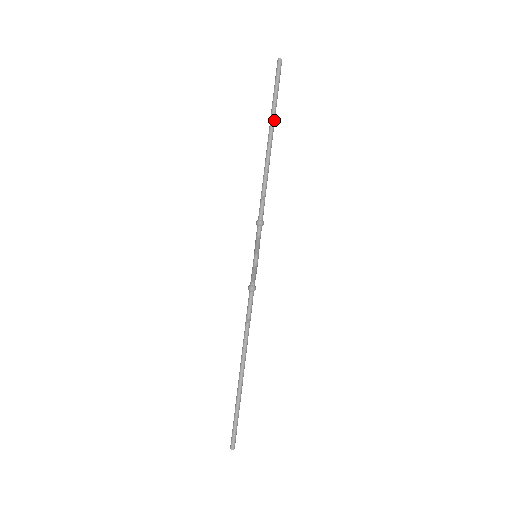
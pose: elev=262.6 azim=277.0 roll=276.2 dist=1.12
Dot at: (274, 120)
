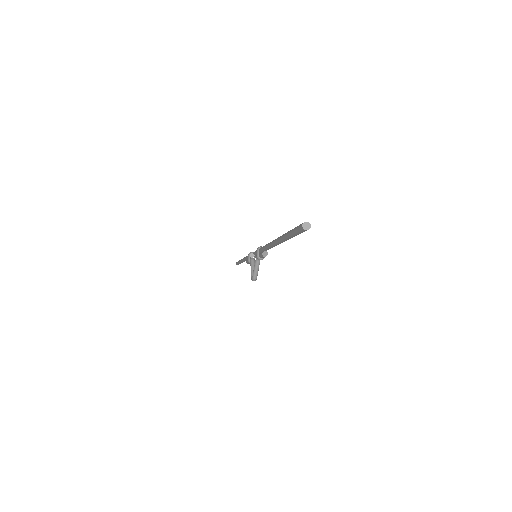
Dot at: occluded
